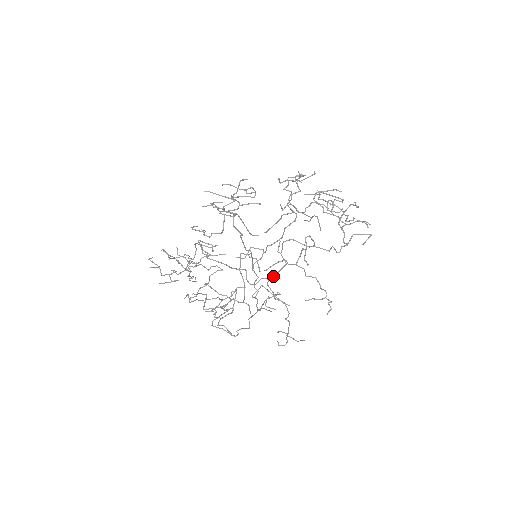
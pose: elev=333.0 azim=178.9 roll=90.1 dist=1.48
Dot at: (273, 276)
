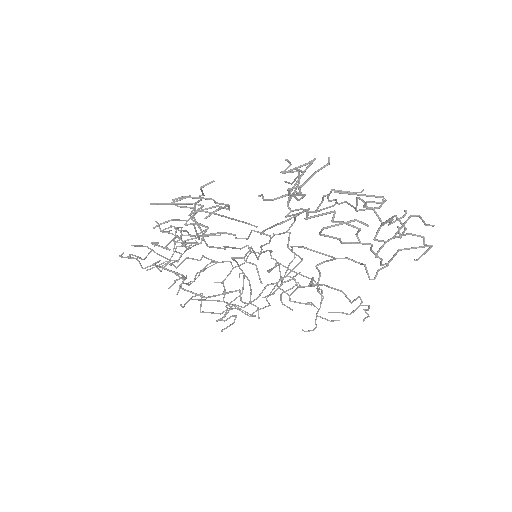
Dot at: occluded
